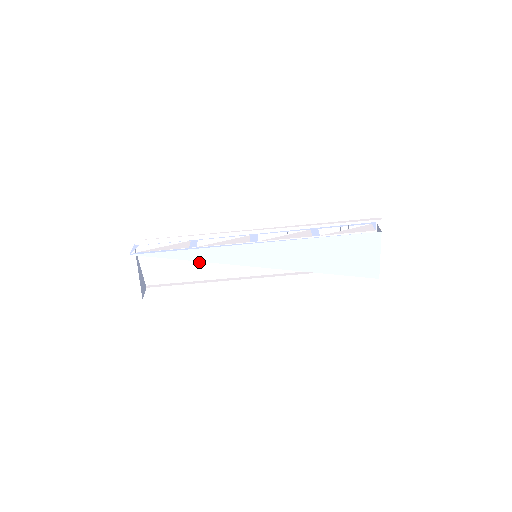
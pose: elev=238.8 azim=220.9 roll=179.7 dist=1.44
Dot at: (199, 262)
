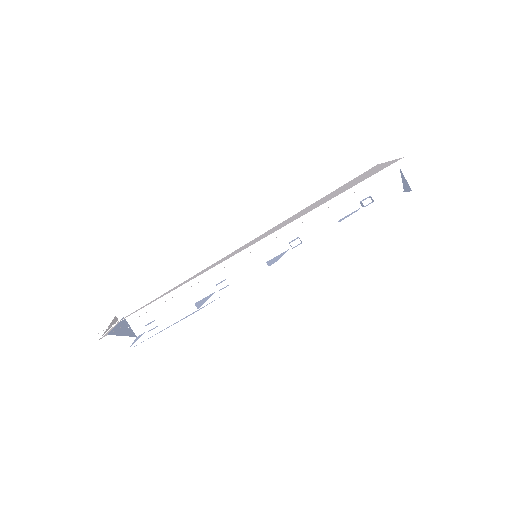
Dot at: occluded
